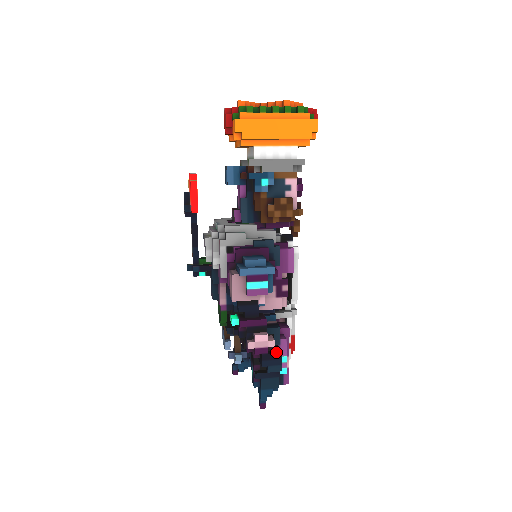
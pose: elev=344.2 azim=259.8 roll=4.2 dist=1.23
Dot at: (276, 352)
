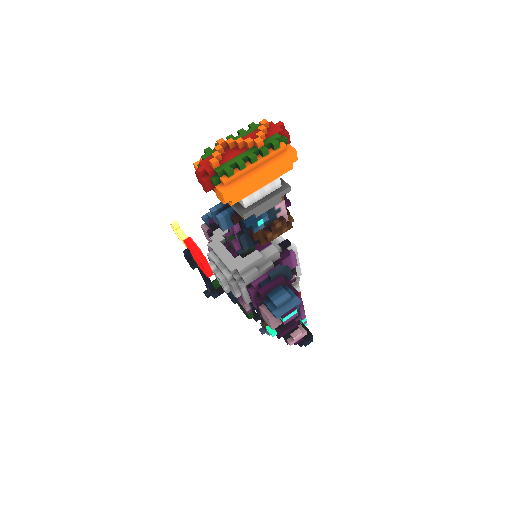
Dot at: (308, 335)
